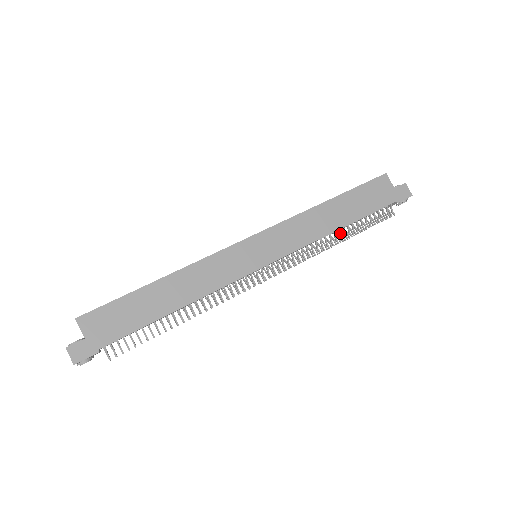
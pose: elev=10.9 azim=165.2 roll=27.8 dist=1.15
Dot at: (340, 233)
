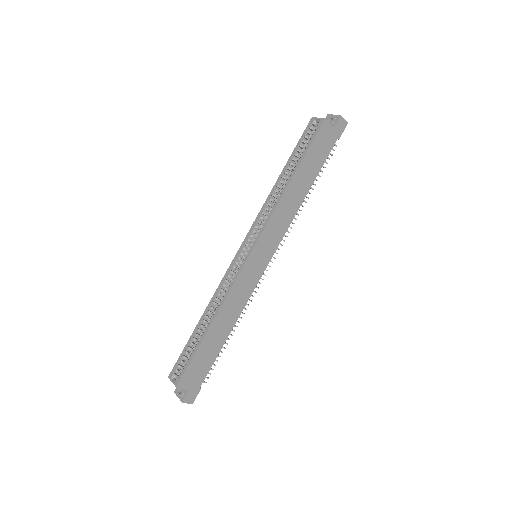
Dot at: occluded
